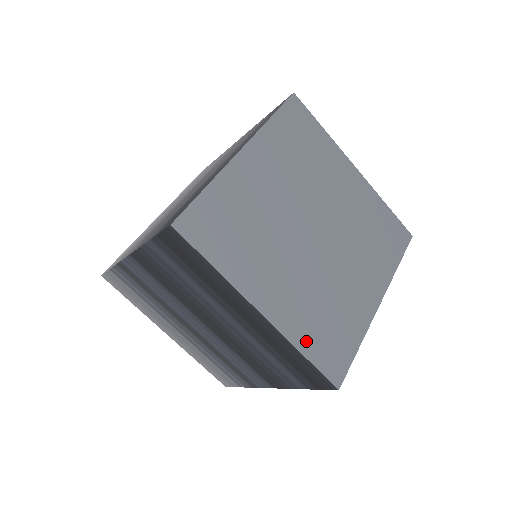
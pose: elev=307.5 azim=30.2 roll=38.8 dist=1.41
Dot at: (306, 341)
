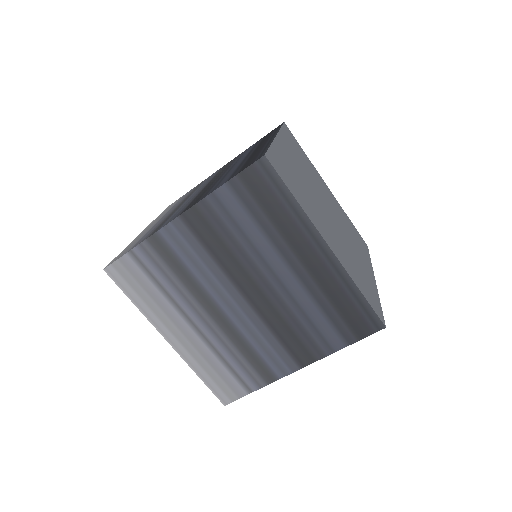
Dot at: (357, 281)
